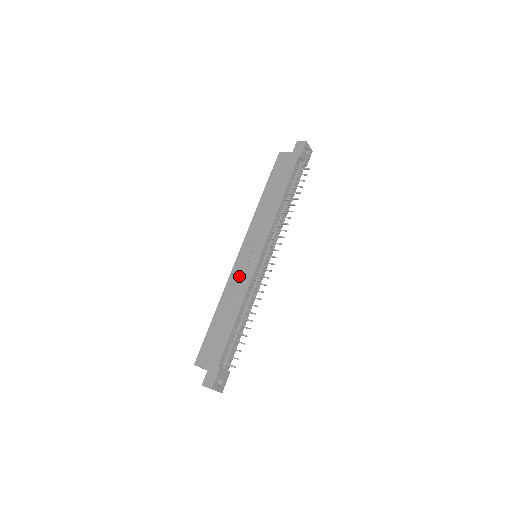
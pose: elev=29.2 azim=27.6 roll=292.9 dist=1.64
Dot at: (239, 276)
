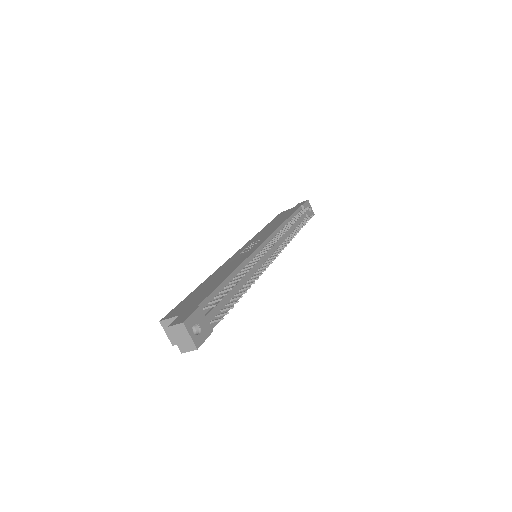
Dot at: (235, 259)
